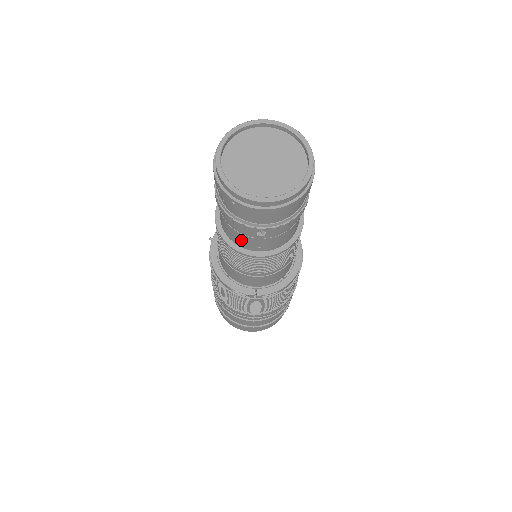
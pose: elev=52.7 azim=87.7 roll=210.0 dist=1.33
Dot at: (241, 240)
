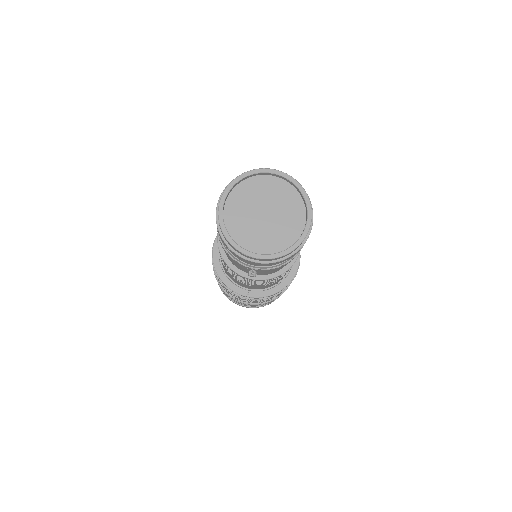
Dot at: (236, 265)
